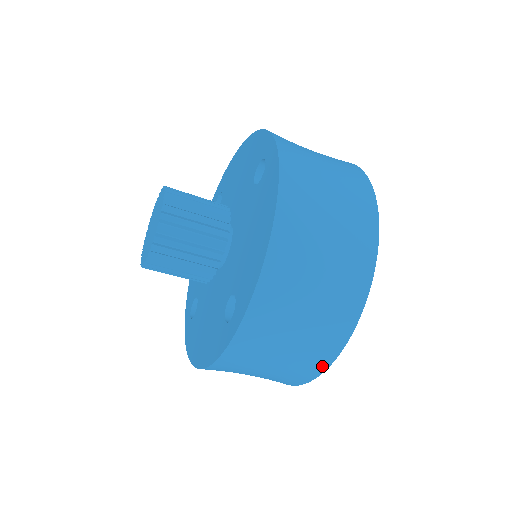
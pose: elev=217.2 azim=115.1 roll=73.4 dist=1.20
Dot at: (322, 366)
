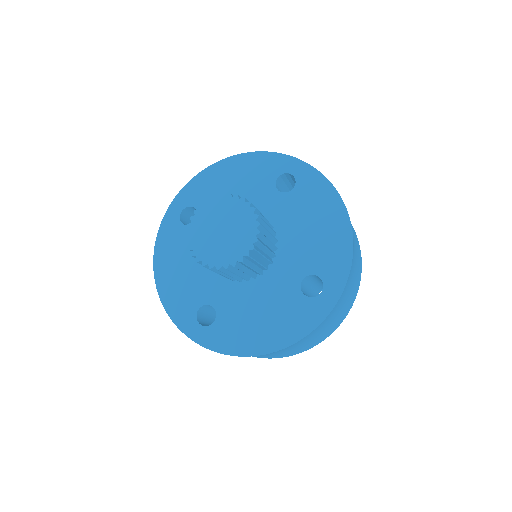
Dot at: occluded
